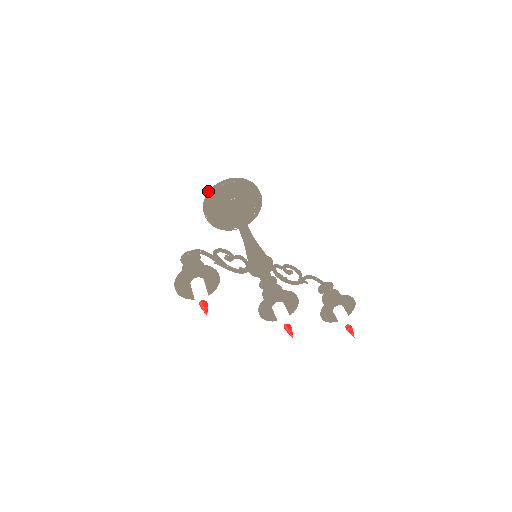
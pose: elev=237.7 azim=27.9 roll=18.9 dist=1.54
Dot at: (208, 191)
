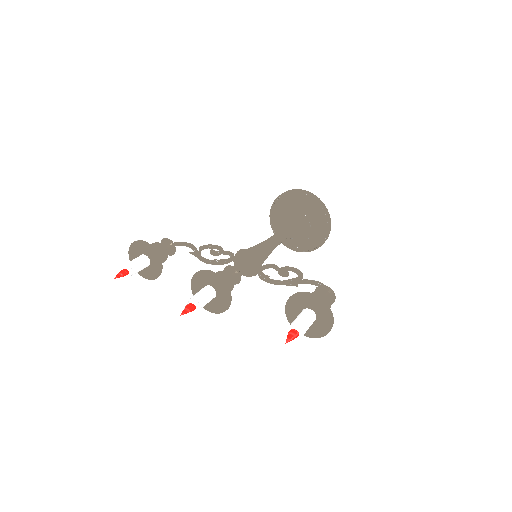
Dot at: occluded
